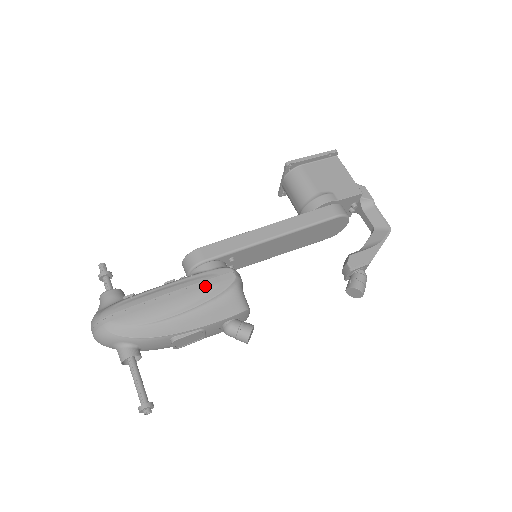
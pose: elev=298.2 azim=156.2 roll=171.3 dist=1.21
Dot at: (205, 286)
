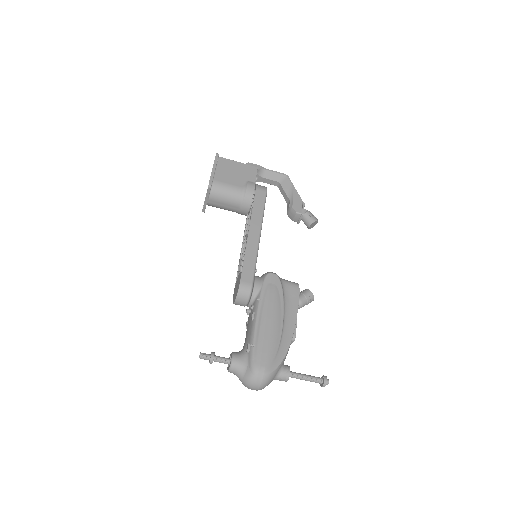
Dot at: (274, 296)
